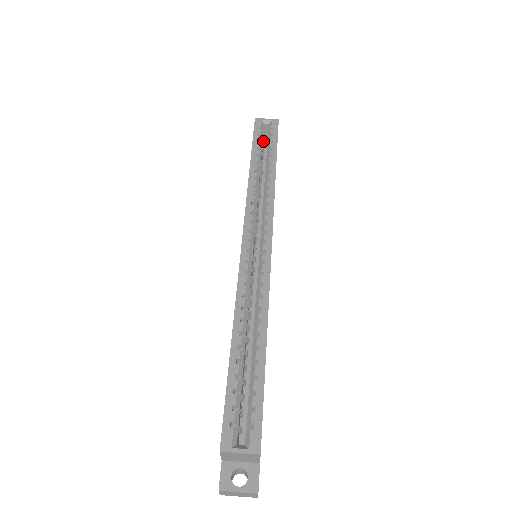
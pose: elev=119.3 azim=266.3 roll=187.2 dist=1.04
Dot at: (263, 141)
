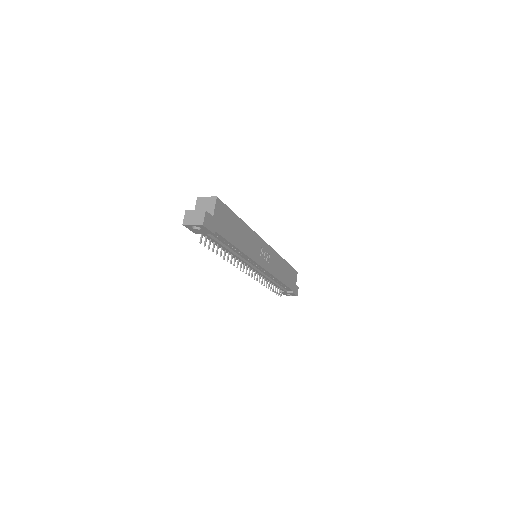
Dot at: occluded
